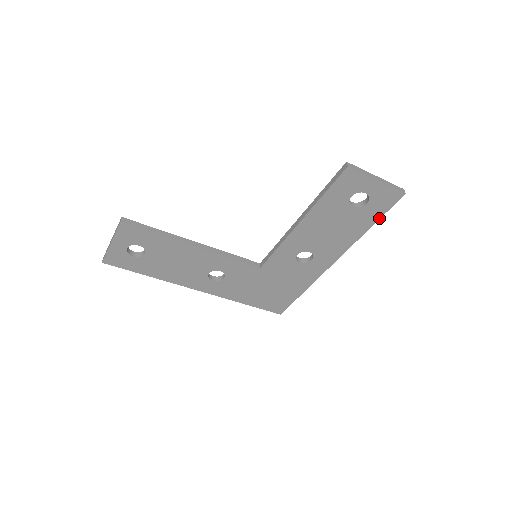
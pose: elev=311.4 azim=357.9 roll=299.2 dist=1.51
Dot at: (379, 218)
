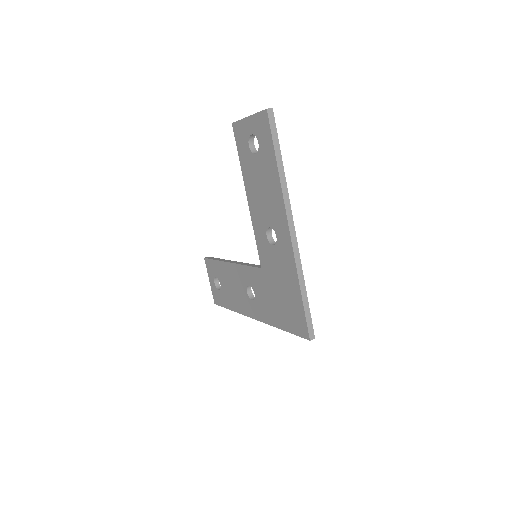
Dot at: (274, 150)
